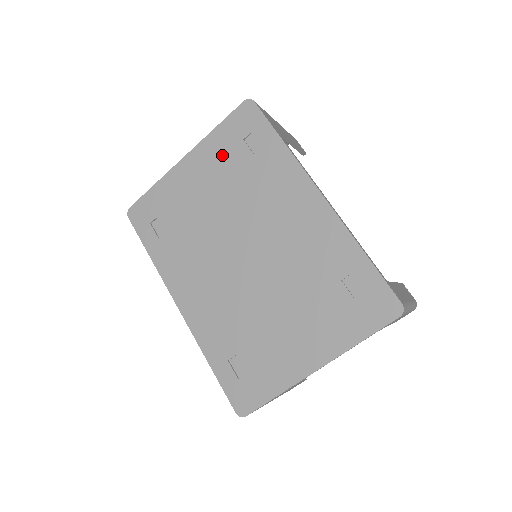
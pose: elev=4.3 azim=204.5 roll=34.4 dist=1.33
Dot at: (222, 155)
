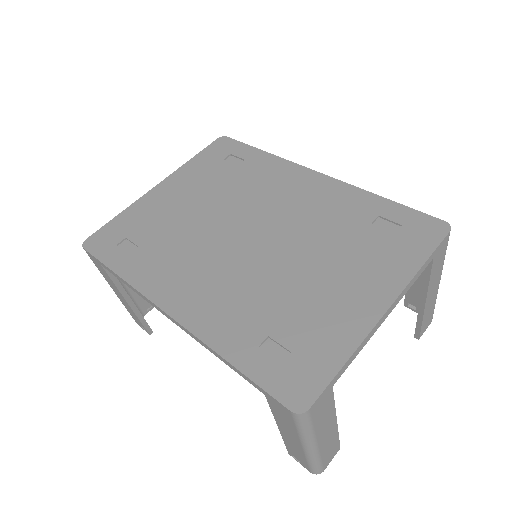
Dot at: (202, 174)
